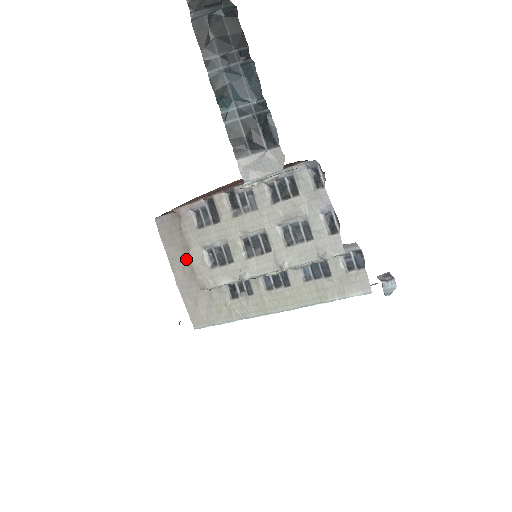
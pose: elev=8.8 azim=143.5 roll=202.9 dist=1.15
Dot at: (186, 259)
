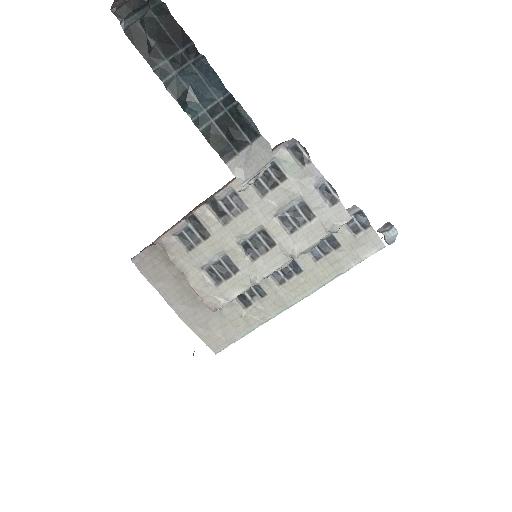
Dot at: (181, 288)
